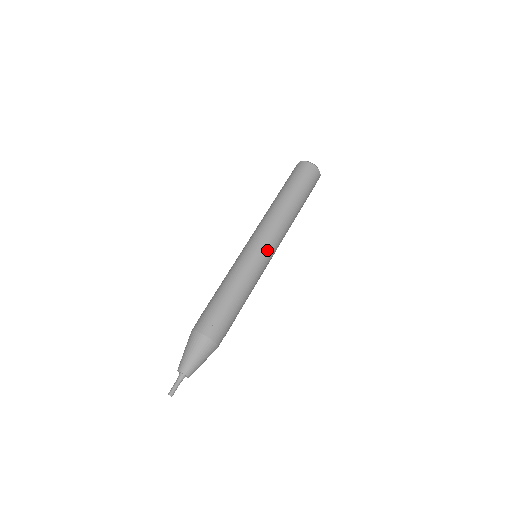
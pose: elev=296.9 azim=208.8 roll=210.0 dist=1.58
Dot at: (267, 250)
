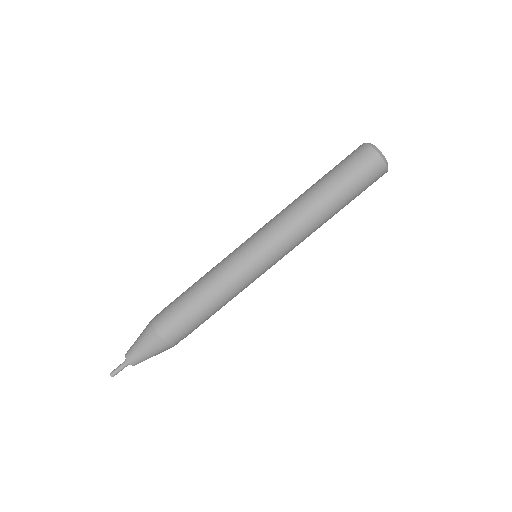
Dot at: (269, 261)
